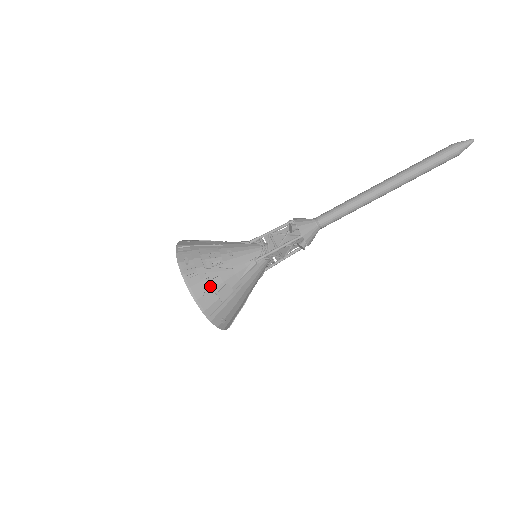
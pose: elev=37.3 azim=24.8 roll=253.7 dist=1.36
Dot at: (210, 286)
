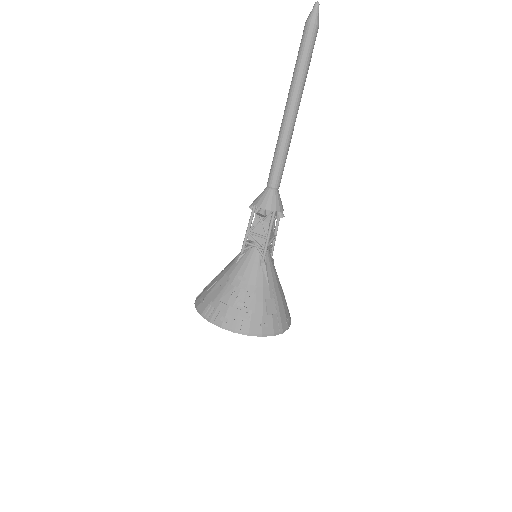
Dot at: (259, 316)
